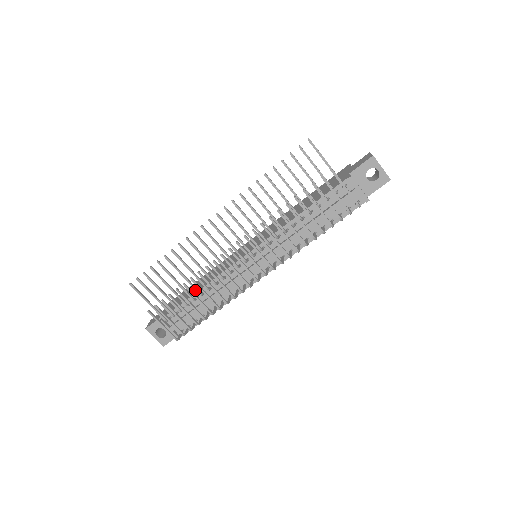
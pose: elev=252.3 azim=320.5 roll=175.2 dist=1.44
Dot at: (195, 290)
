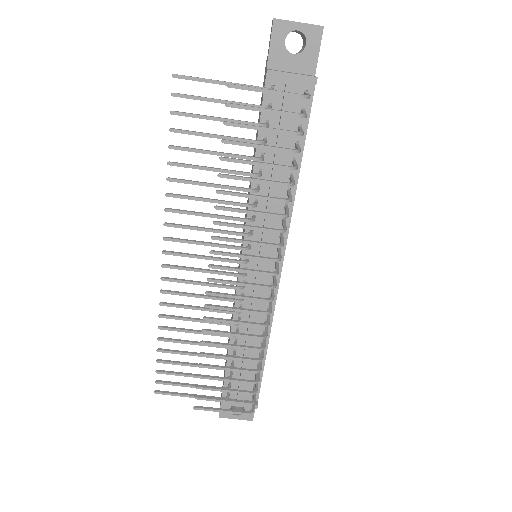
Dot at: occluded
